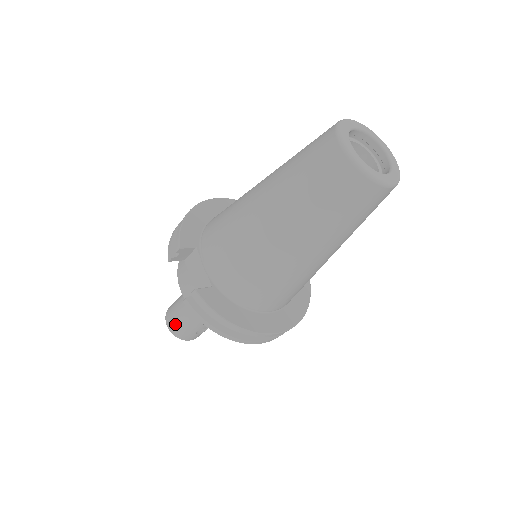
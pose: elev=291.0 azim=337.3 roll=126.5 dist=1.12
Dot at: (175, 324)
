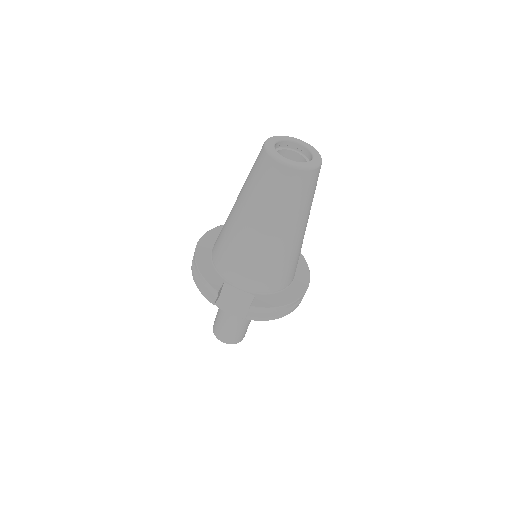
Dot at: (230, 337)
